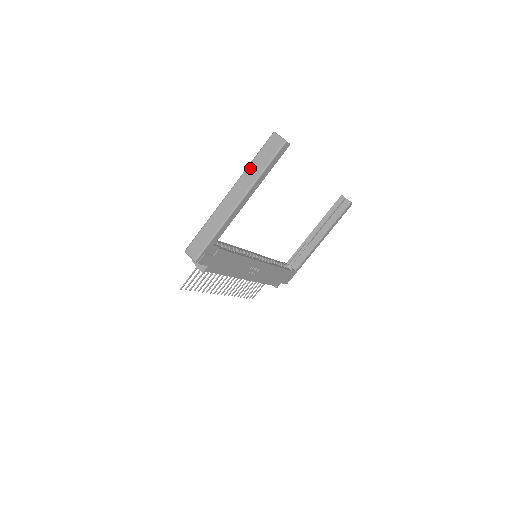
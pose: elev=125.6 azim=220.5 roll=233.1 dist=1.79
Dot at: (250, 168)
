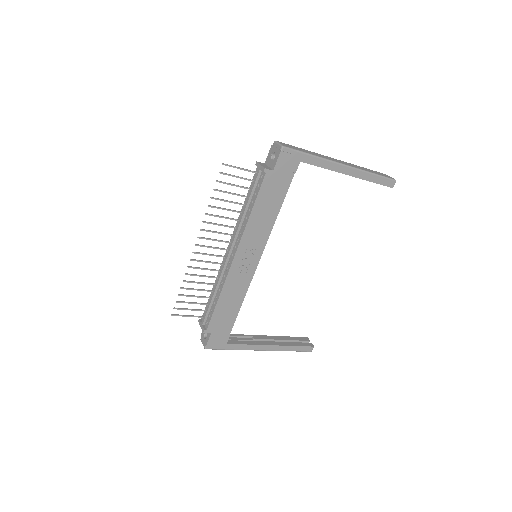
Dot at: (362, 167)
